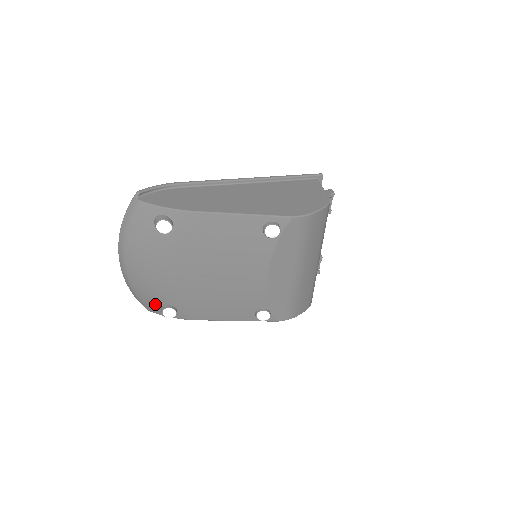
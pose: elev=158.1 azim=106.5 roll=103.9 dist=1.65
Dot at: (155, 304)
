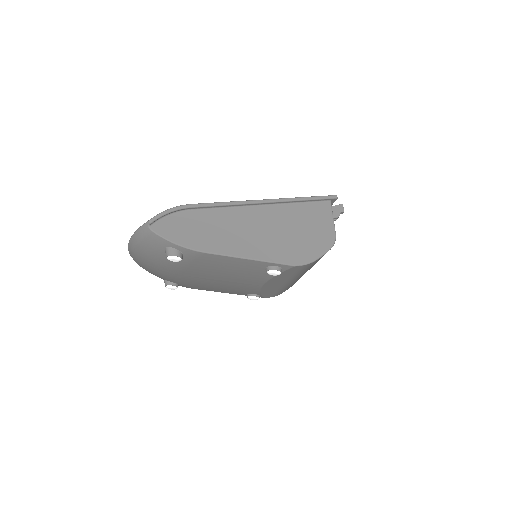
Dot at: (159, 277)
